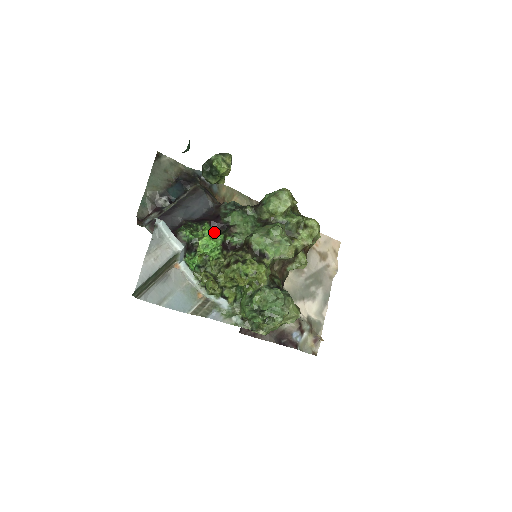
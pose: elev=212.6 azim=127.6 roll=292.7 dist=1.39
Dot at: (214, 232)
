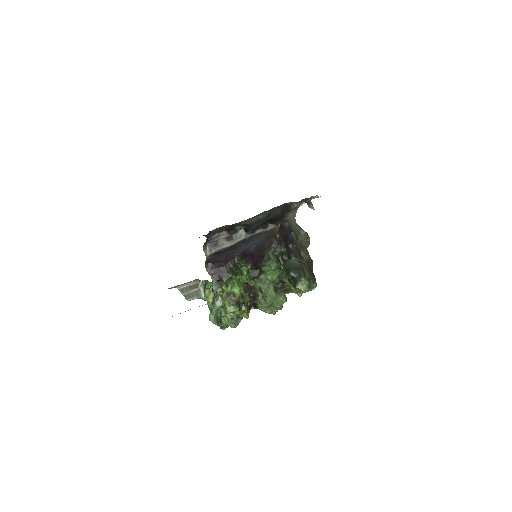
Dot at: (247, 276)
